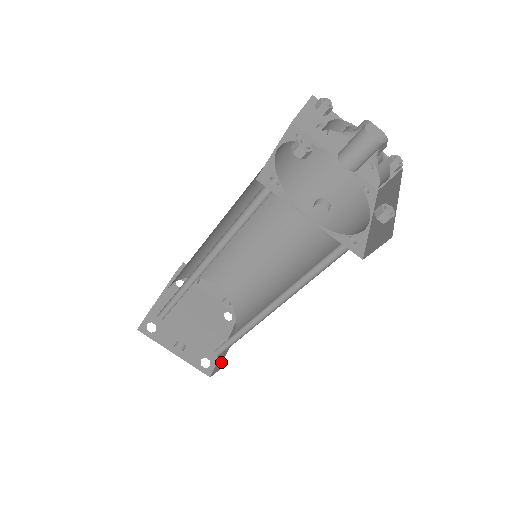
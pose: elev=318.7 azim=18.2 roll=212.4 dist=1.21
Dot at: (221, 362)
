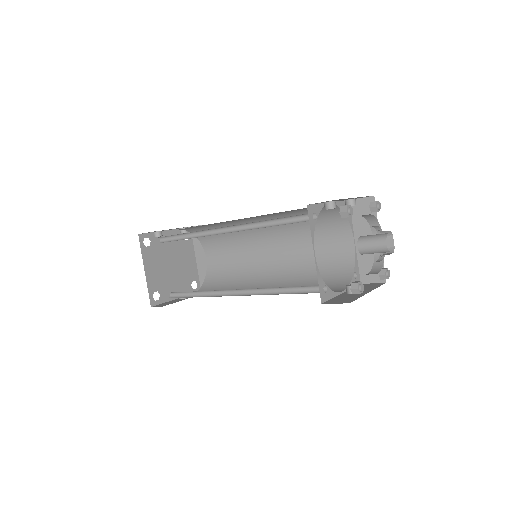
Dot at: occluded
